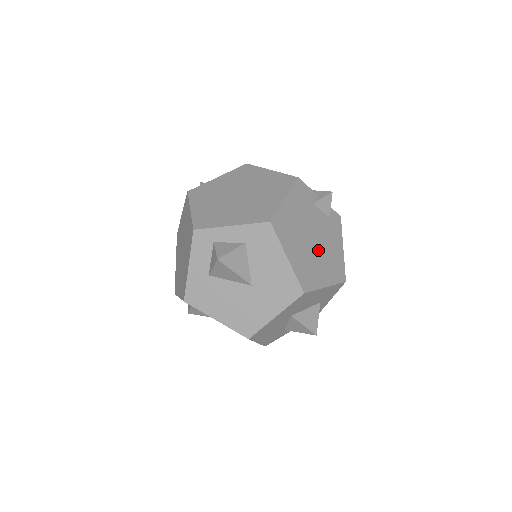
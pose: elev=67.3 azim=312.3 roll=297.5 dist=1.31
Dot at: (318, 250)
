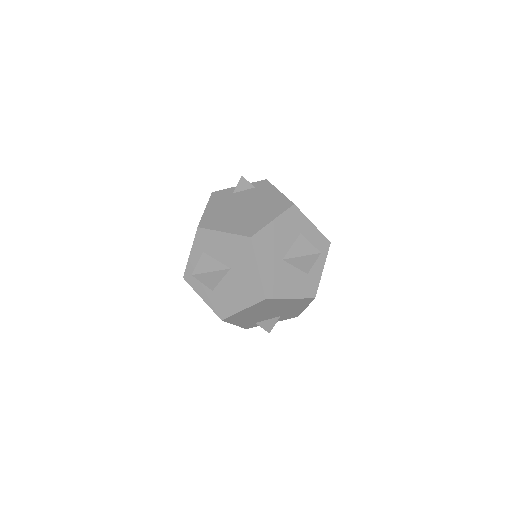
Dot at: (252, 209)
